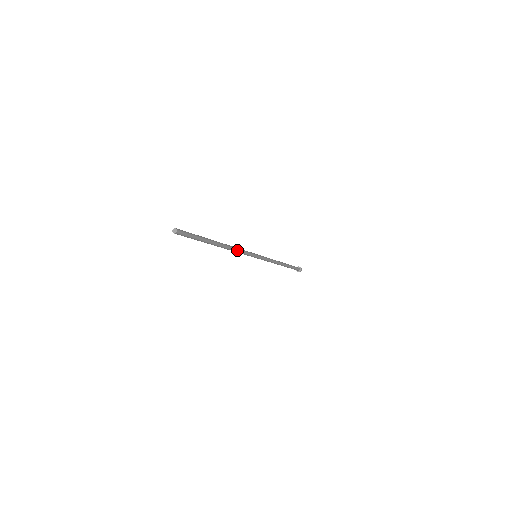
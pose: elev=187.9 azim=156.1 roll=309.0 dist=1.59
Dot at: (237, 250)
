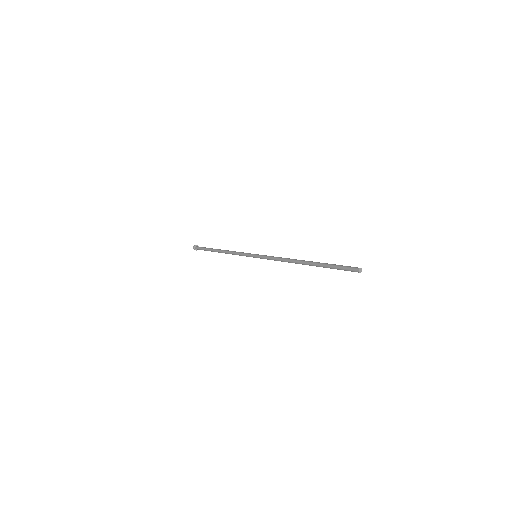
Dot at: (284, 261)
